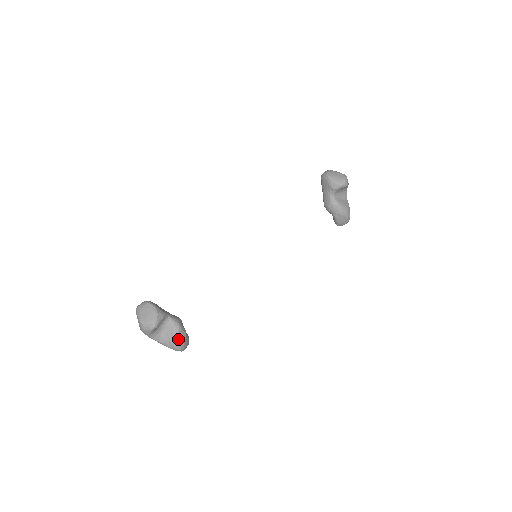
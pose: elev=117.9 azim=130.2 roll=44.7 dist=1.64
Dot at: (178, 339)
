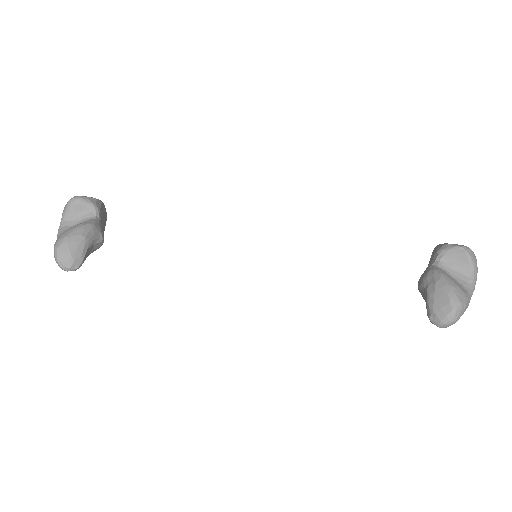
Dot at: (72, 231)
